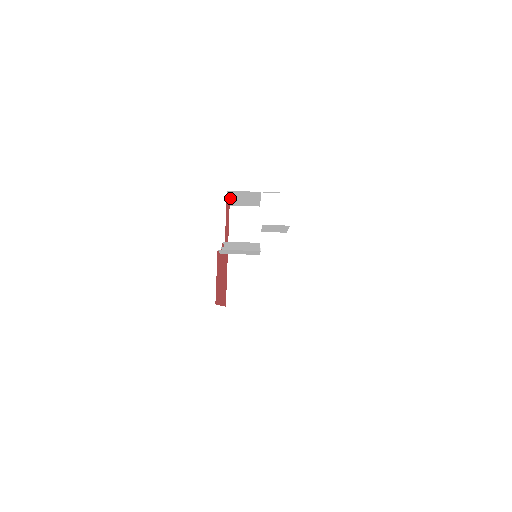
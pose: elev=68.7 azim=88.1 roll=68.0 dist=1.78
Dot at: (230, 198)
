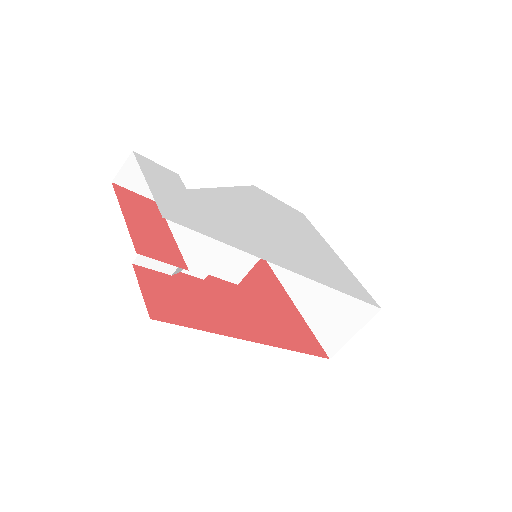
Dot at: occluded
